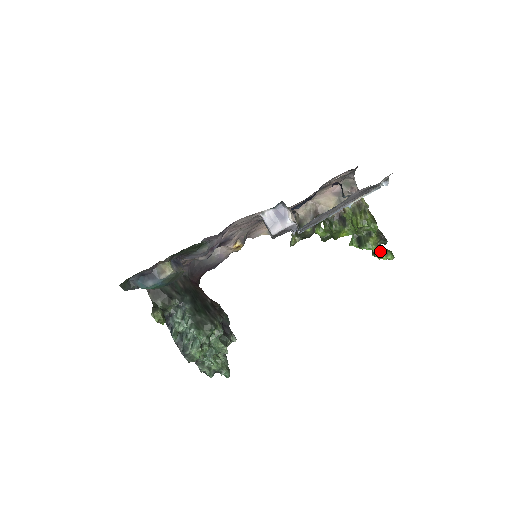
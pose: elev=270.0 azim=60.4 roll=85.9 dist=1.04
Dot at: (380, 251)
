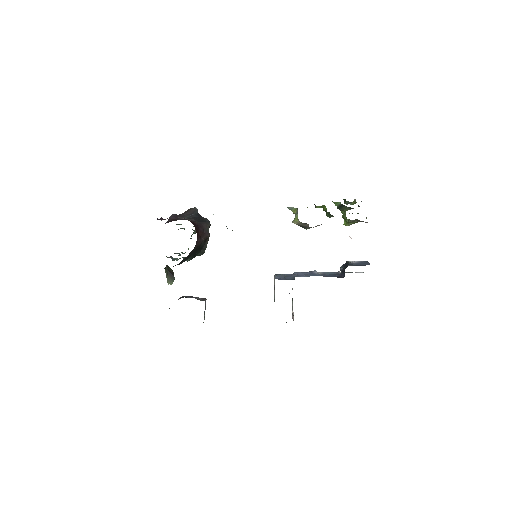
Dot at: (349, 203)
